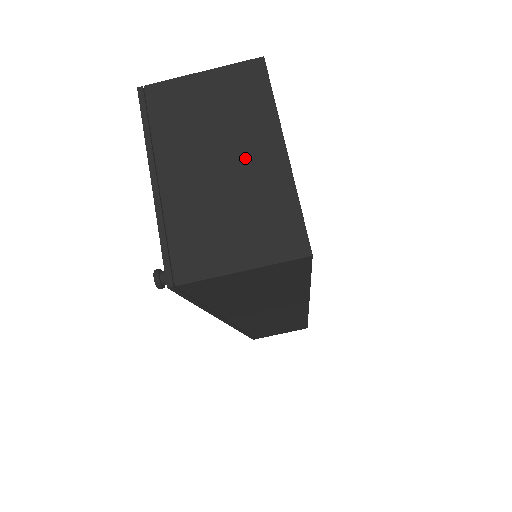
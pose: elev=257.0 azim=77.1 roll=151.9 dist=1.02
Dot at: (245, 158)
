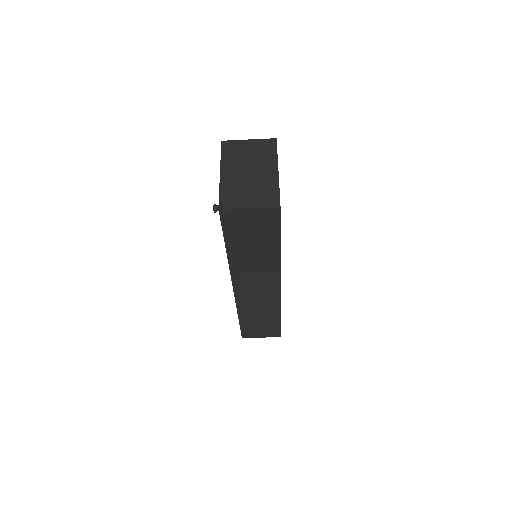
Dot at: (261, 171)
